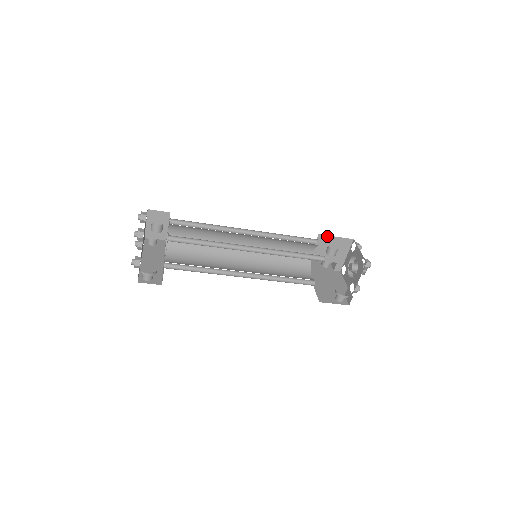
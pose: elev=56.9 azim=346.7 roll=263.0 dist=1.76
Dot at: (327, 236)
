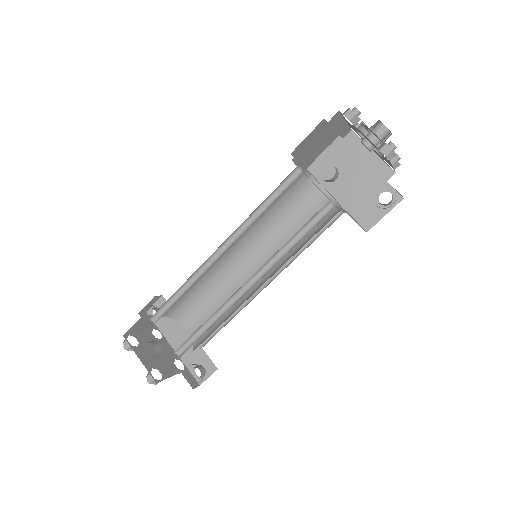
Dot at: (303, 148)
